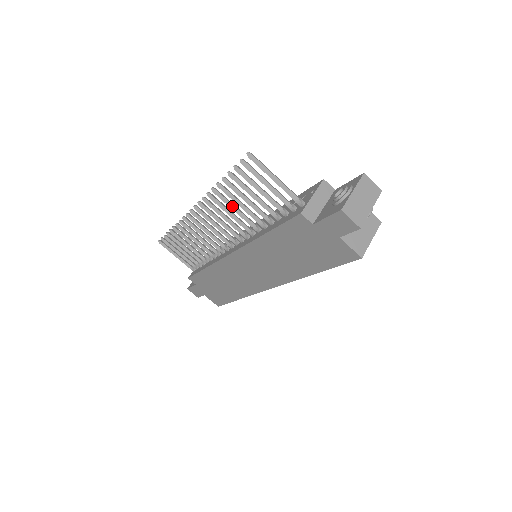
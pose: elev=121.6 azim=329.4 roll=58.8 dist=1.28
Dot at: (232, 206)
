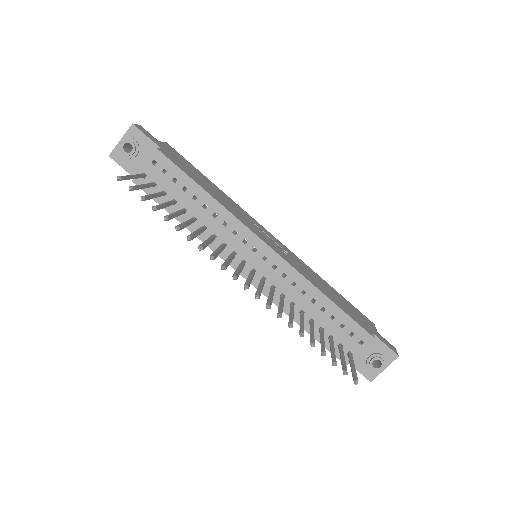
Dot at: occluded
